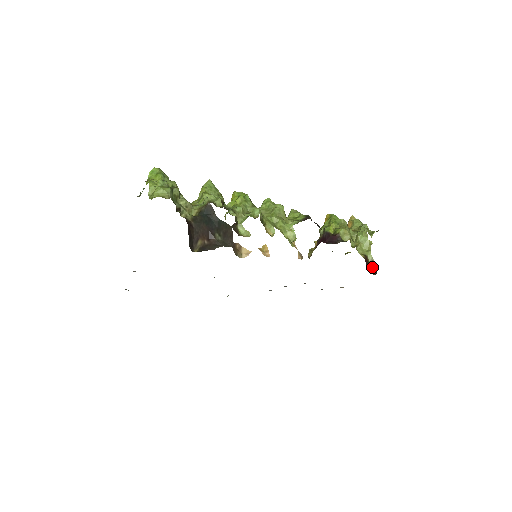
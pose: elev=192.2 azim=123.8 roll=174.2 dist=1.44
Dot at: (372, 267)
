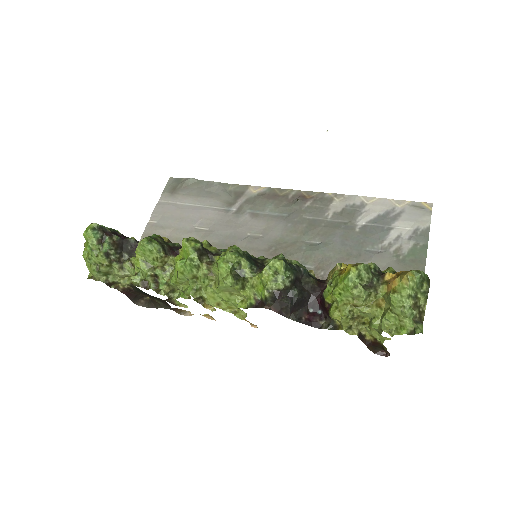
Dot at: (384, 349)
